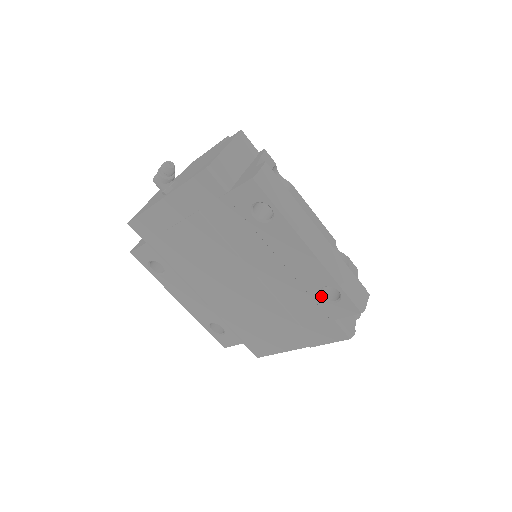
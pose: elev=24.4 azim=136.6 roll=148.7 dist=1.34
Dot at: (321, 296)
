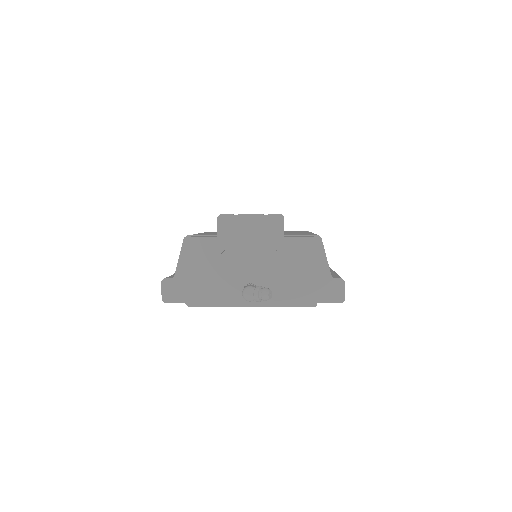
Dot at: occluded
